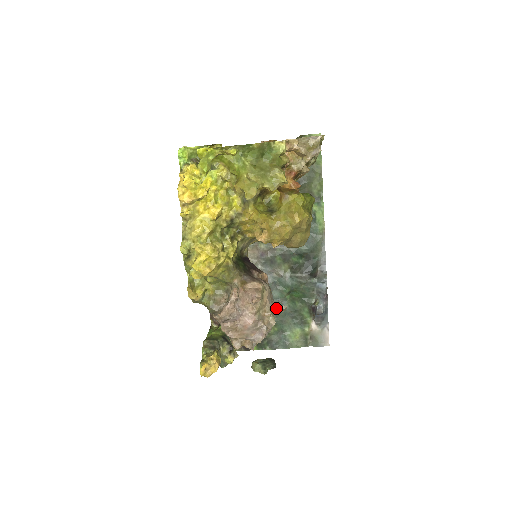
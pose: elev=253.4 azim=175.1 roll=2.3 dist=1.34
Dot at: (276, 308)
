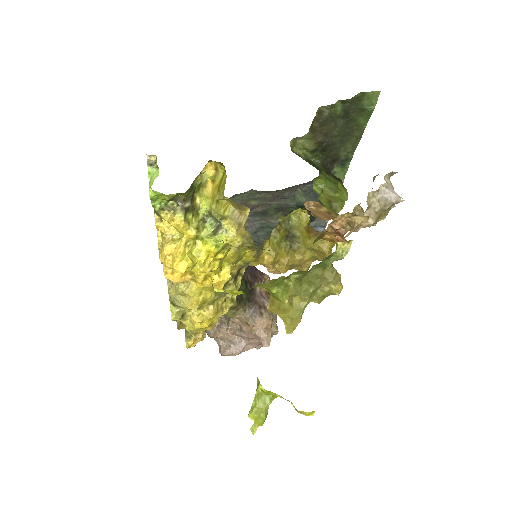
Dot at: occluded
